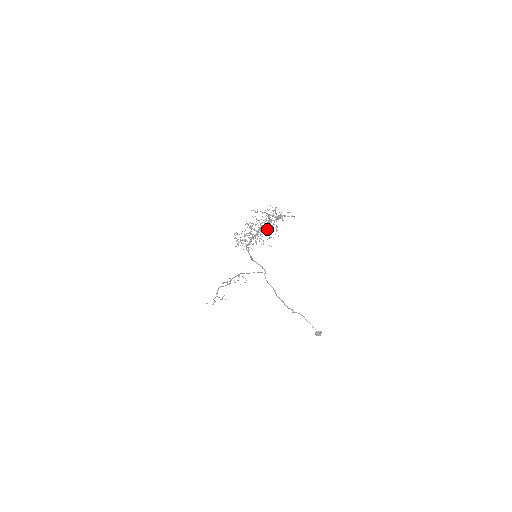
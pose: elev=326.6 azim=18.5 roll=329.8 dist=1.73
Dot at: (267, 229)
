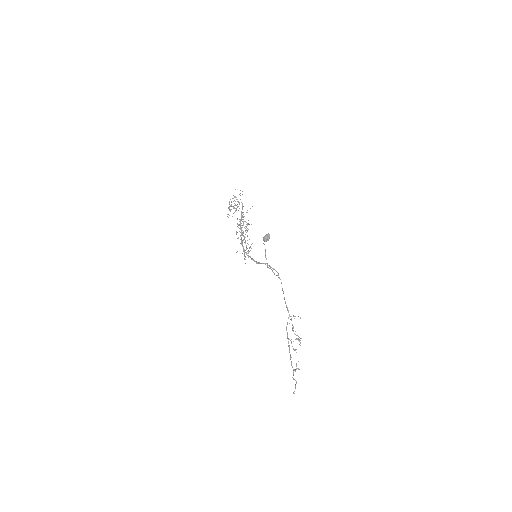
Dot at: (240, 220)
